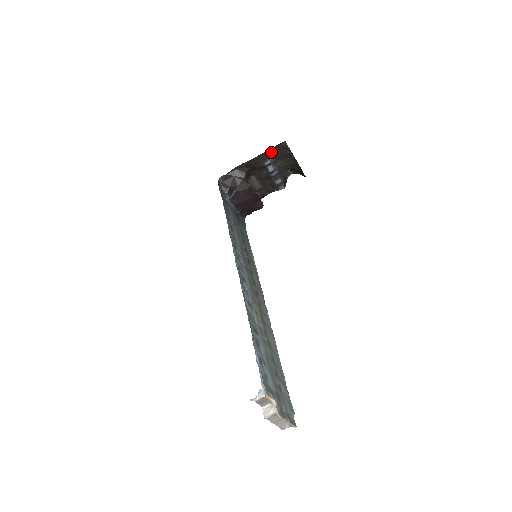
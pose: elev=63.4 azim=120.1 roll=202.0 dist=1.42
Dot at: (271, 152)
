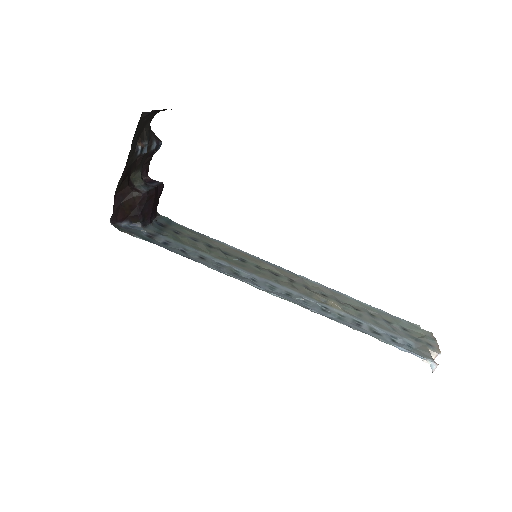
Dot at: (134, 138)
